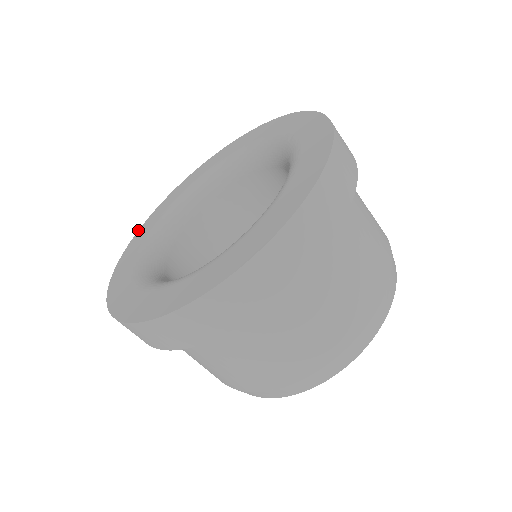
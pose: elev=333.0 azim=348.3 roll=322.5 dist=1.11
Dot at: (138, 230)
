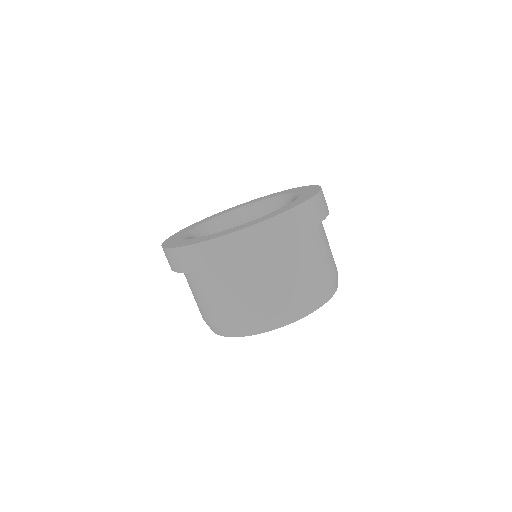
Dot at: (249, 201)
